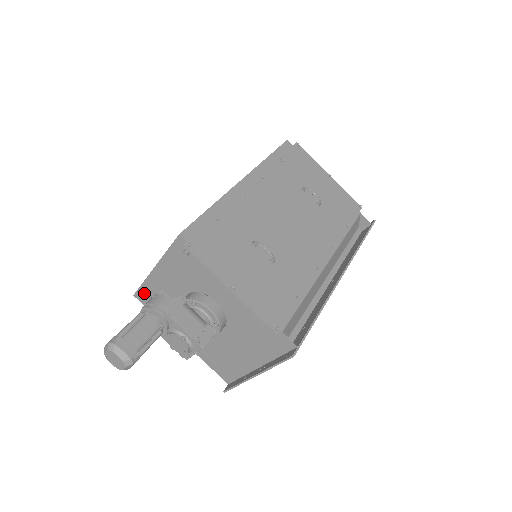
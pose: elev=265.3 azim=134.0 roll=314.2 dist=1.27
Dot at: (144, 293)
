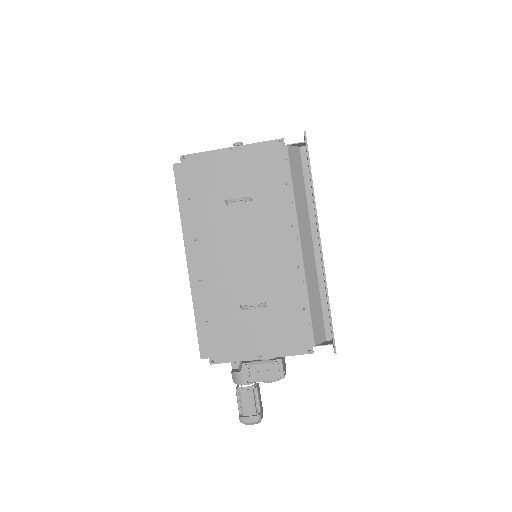
Dot at: occluded
